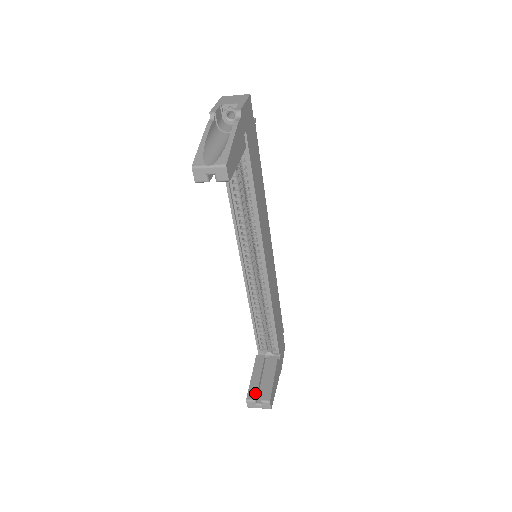
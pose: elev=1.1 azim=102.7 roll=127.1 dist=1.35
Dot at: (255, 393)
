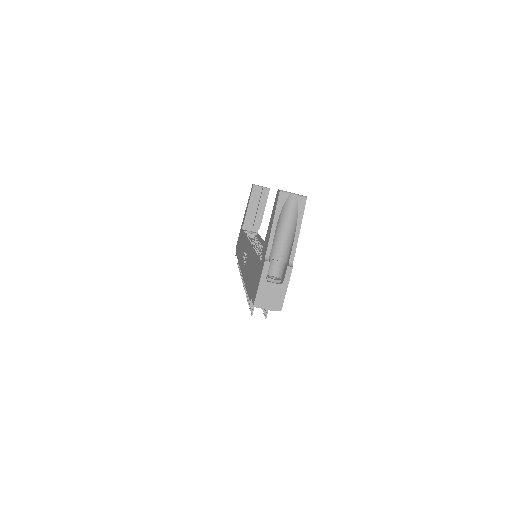
Dot at: occluded
